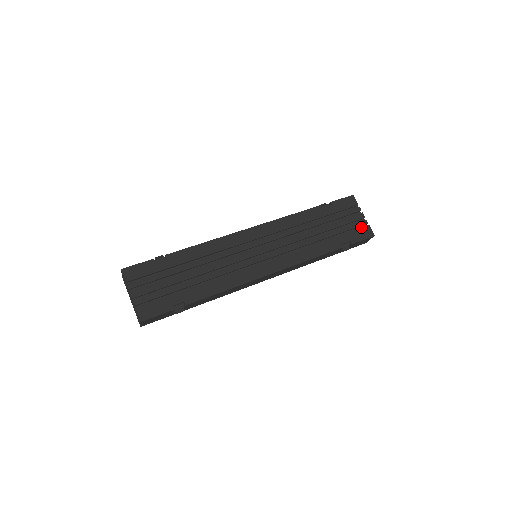
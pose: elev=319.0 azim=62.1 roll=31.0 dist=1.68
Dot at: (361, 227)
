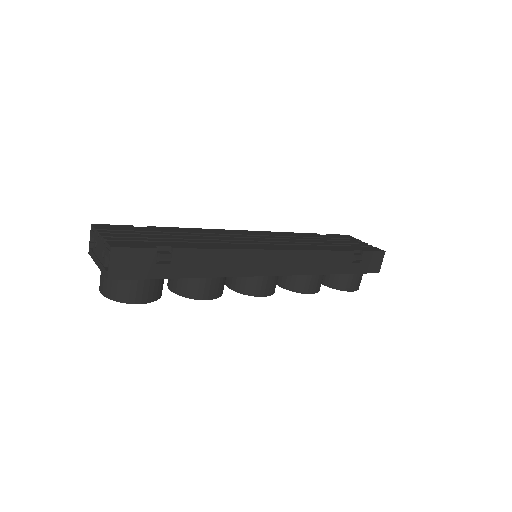
Dot at: occluded
